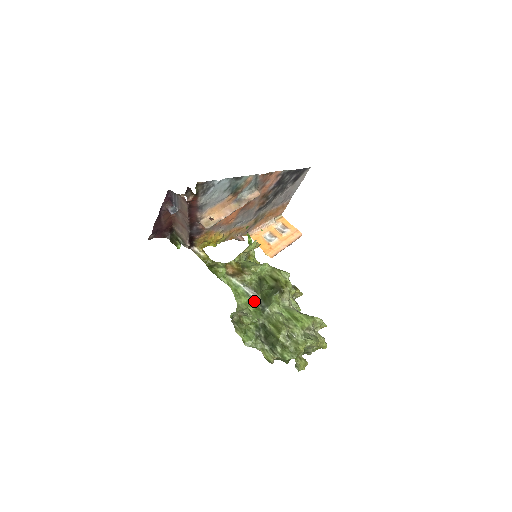
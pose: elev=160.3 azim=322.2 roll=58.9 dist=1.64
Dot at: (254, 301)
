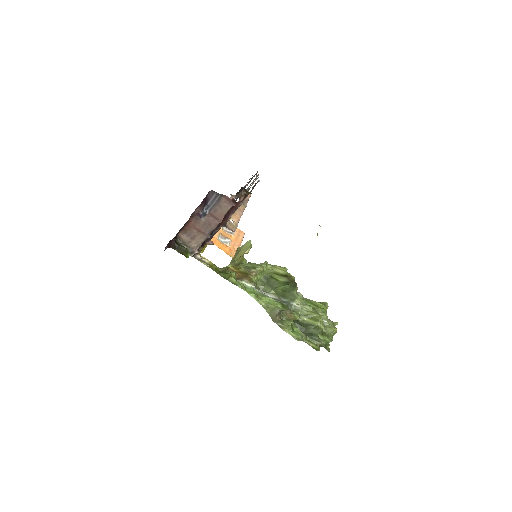
Dot at: (273, 299)
